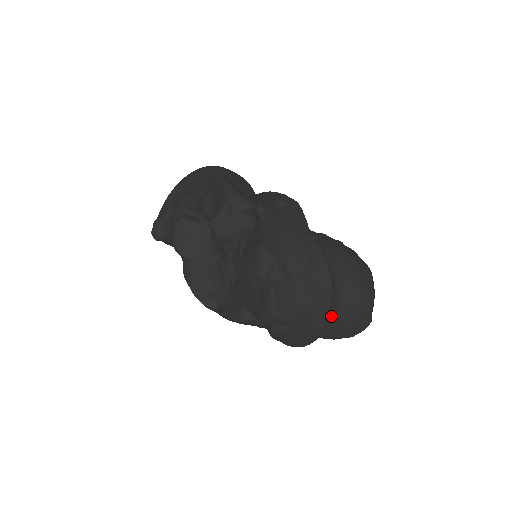
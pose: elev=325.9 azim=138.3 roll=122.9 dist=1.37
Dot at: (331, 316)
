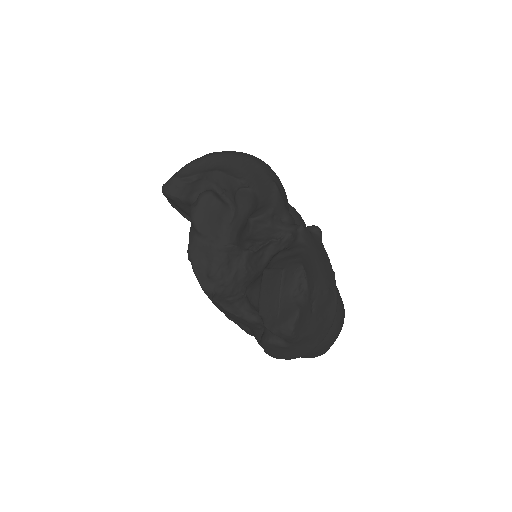
Dot at: occluded
